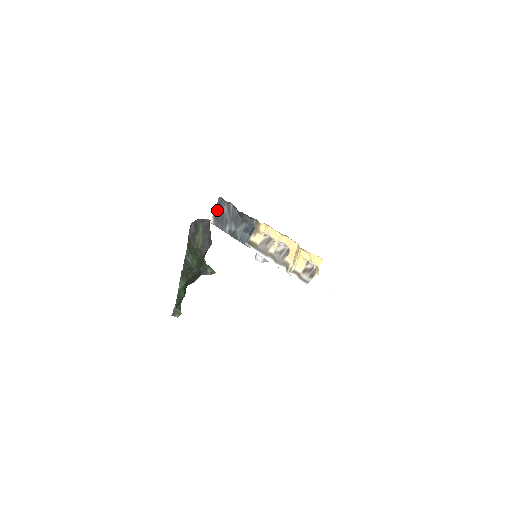
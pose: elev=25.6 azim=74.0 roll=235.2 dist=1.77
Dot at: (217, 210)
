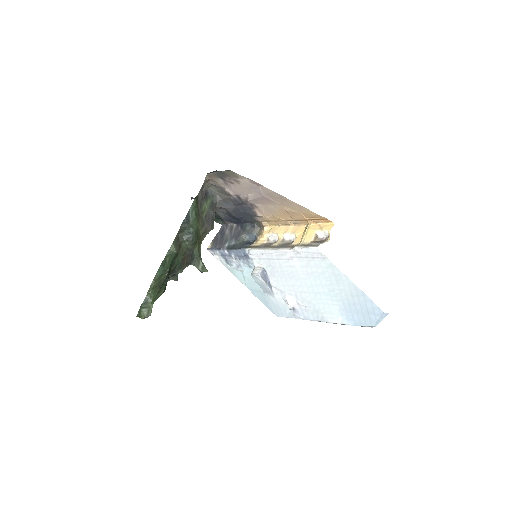
Dot at: (217, 236)
